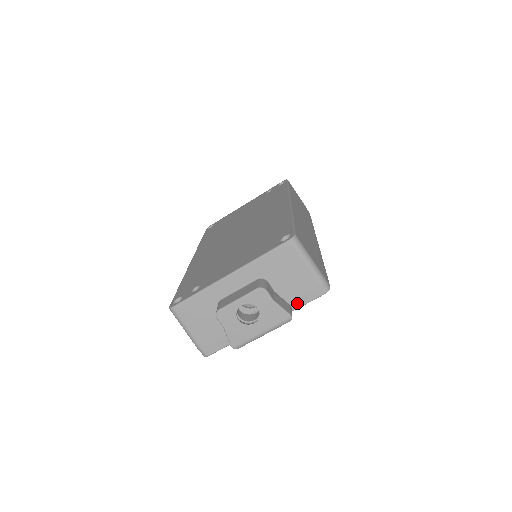
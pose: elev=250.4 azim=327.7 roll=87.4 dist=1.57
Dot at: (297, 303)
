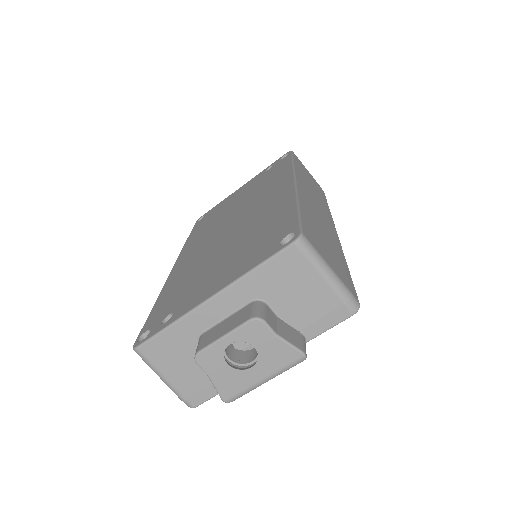
Dot at: (312, 331)
